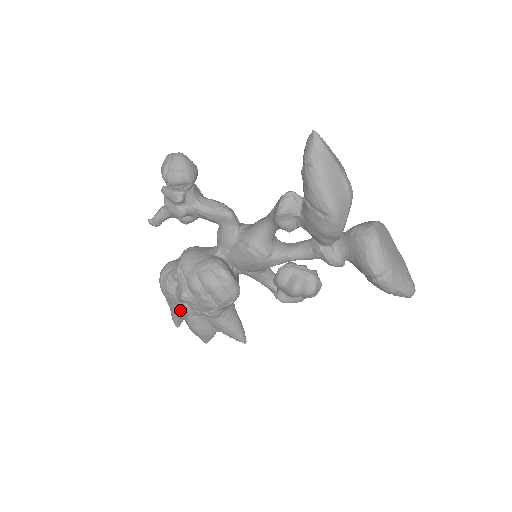
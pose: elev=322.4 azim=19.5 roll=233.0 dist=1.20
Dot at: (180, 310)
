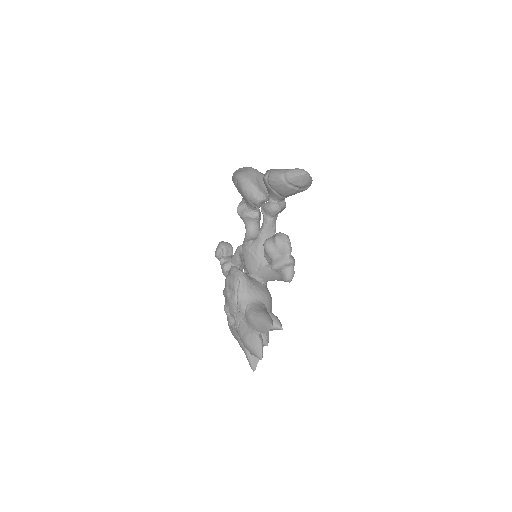
Dot at: occluded
